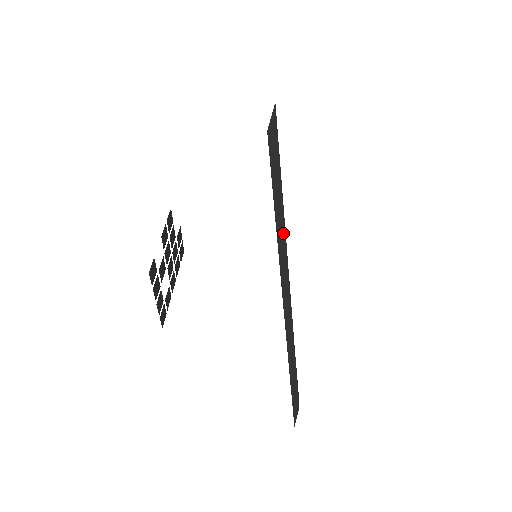
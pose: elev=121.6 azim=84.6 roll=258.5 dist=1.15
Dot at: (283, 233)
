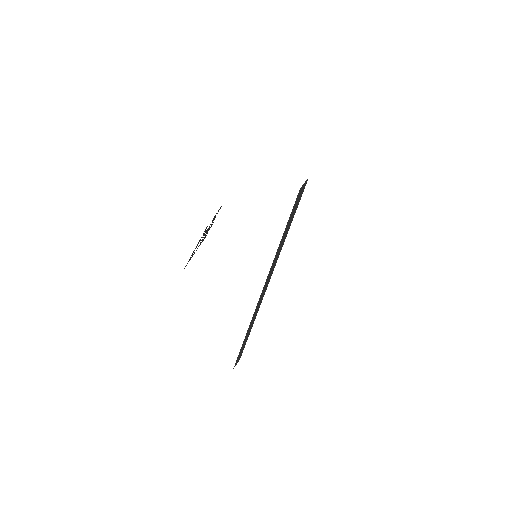
Dot at: (281, 248)
